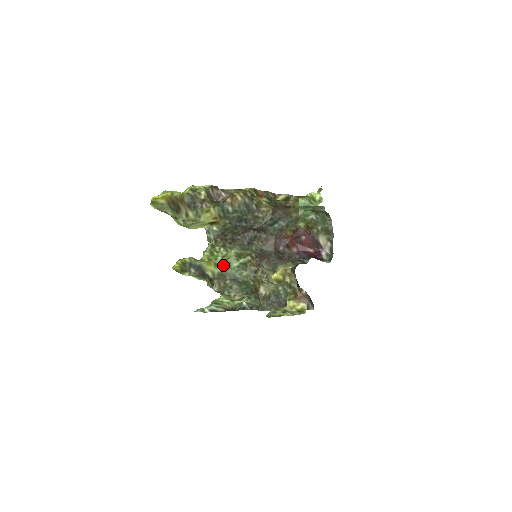
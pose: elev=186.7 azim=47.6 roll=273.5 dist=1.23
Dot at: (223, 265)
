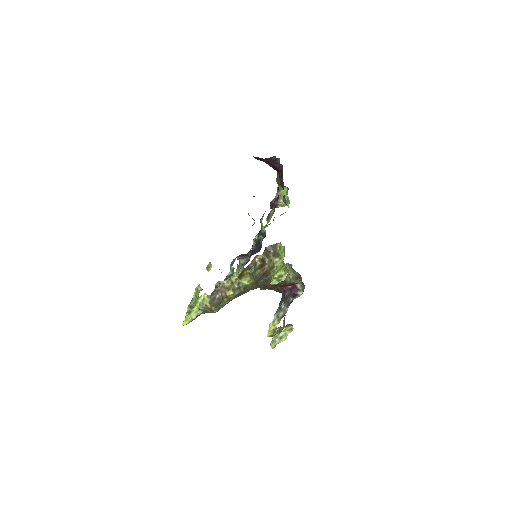
Dot at: occluded
